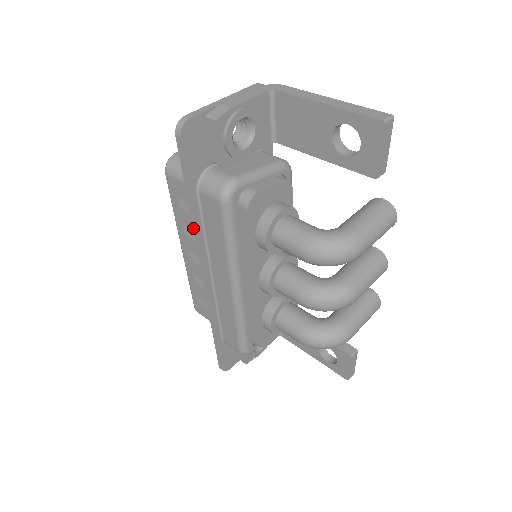
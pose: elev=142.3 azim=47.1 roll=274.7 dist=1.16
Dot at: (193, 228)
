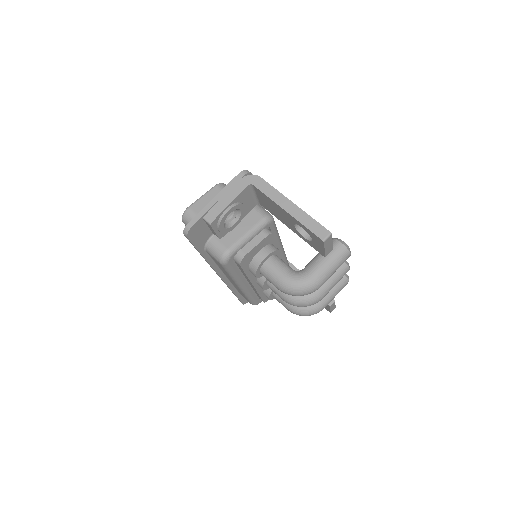
Dot at: occluded
